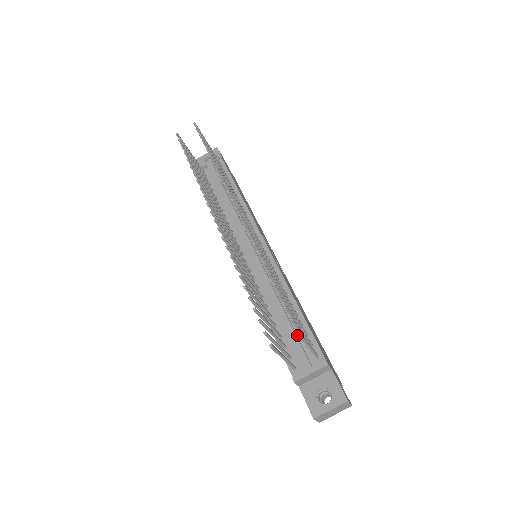
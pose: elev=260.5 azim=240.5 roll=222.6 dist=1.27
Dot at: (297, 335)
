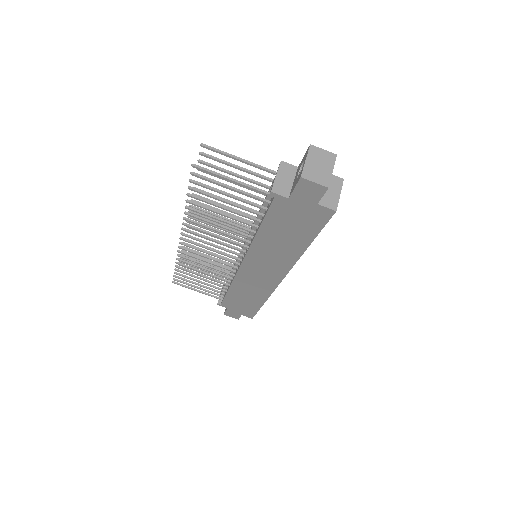
Dot at: occluded
